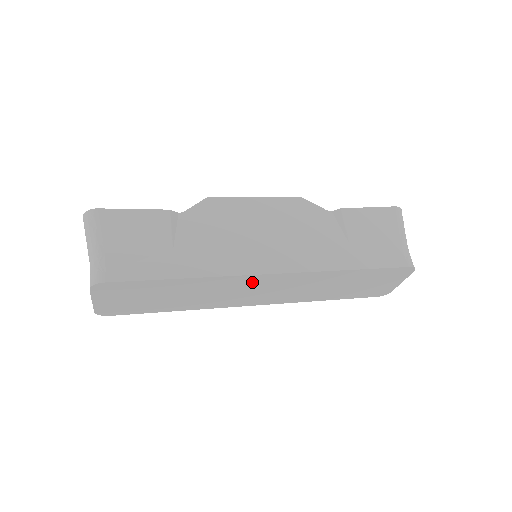
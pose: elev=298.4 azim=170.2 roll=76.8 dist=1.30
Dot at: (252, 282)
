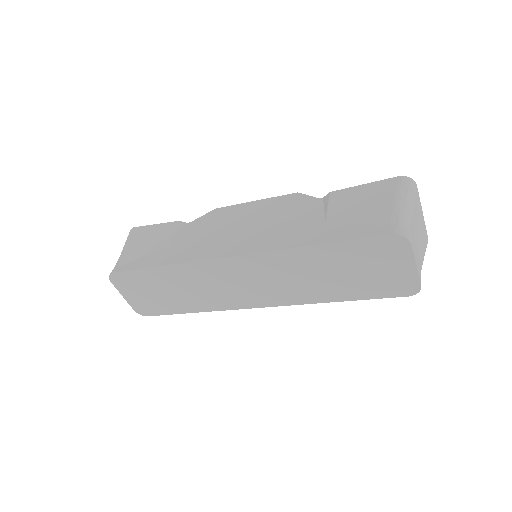
Dot at: (223, 270)
